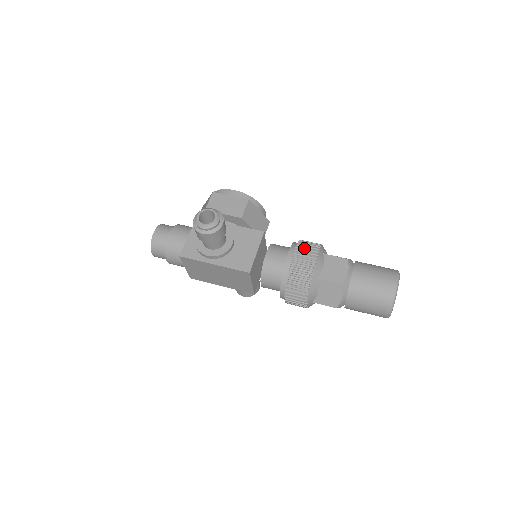
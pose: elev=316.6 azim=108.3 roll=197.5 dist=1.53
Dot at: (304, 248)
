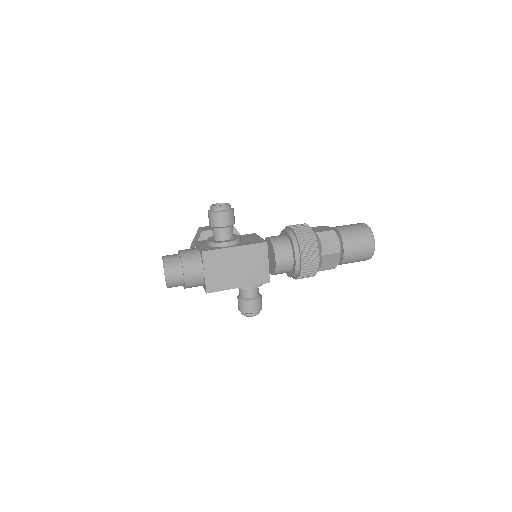
Dot at: occluded
